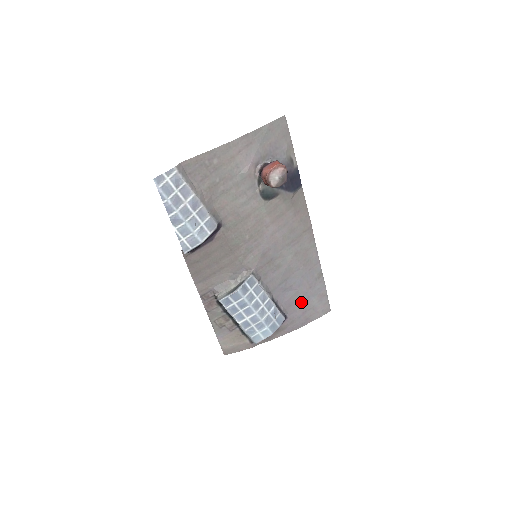
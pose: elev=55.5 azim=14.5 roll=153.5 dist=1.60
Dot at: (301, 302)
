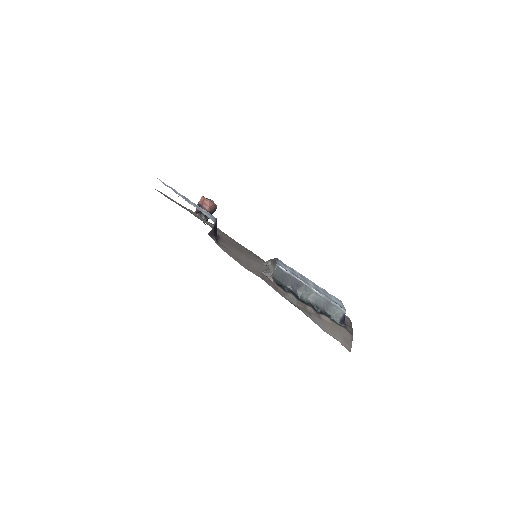
Dot at: occluded
